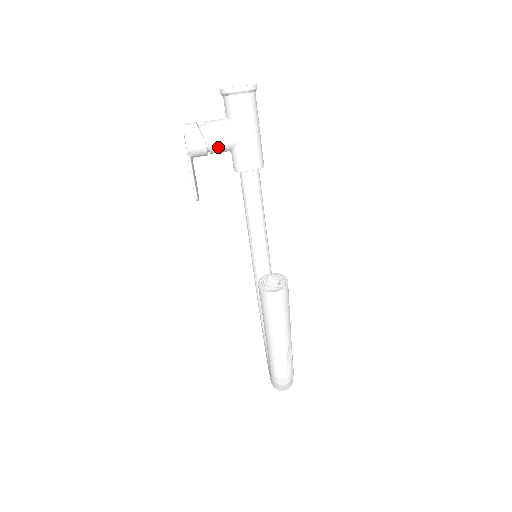
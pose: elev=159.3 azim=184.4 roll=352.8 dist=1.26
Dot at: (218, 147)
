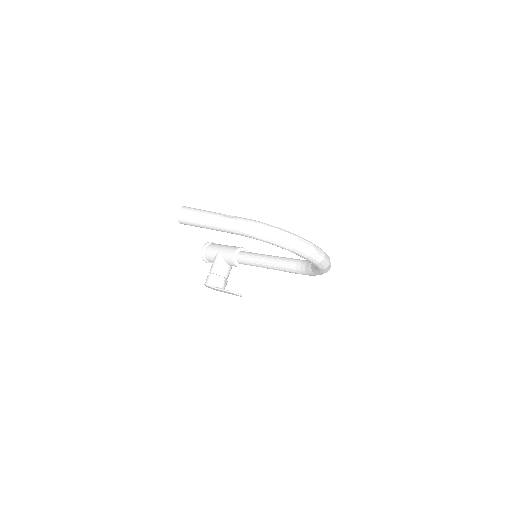
Dot at: (218, 269)
